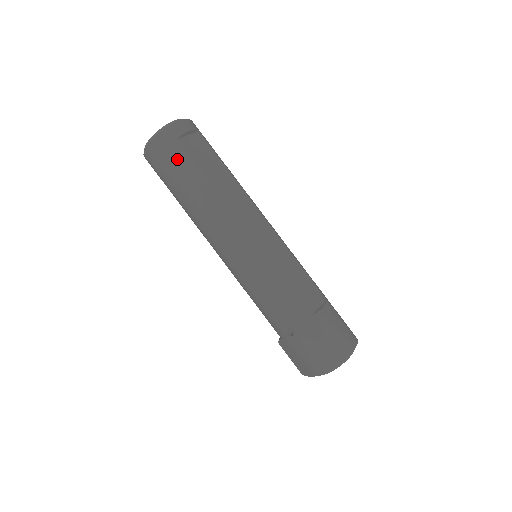
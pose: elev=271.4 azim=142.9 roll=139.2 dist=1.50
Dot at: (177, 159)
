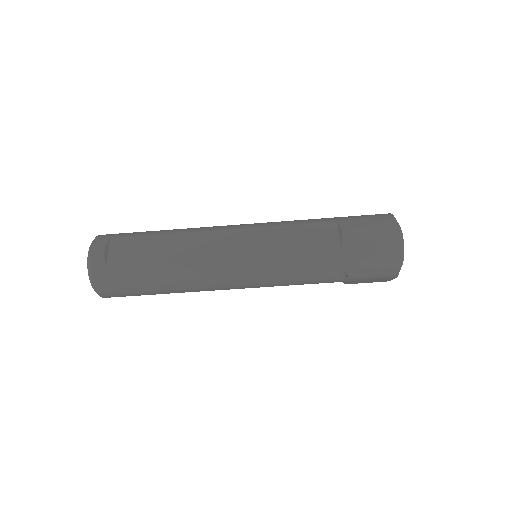
Dot at: (125, 278)
